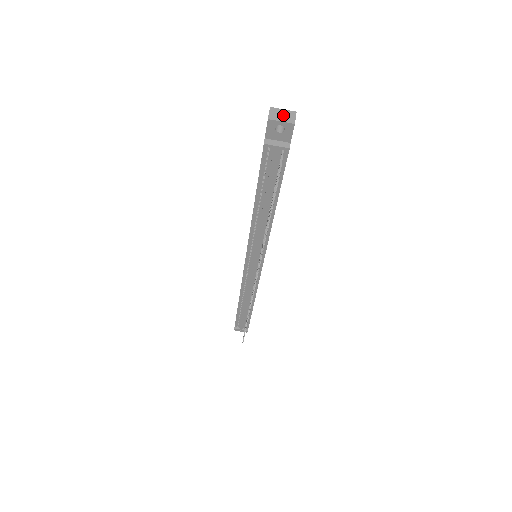
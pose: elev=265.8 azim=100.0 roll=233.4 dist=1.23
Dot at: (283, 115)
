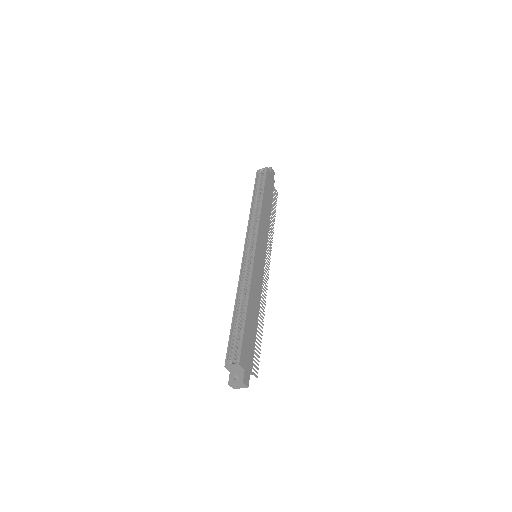
Dot at: (238, 386)
